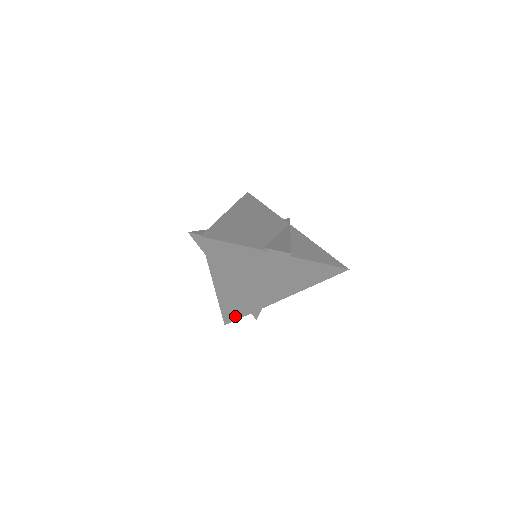
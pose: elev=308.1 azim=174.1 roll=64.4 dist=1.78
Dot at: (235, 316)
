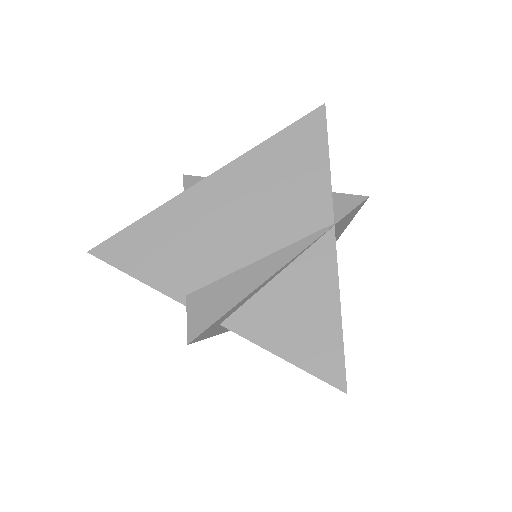
Dot at: occluded
